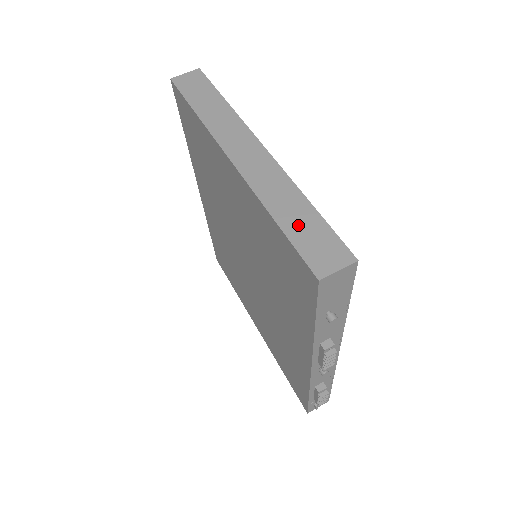
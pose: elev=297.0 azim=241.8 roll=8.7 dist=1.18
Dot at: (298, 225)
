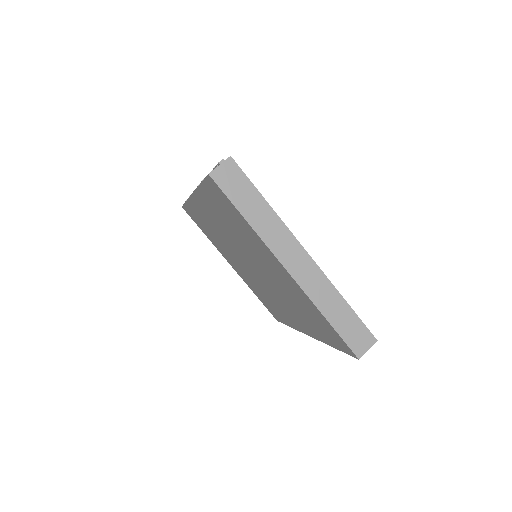
Dot at: (342, 322)
